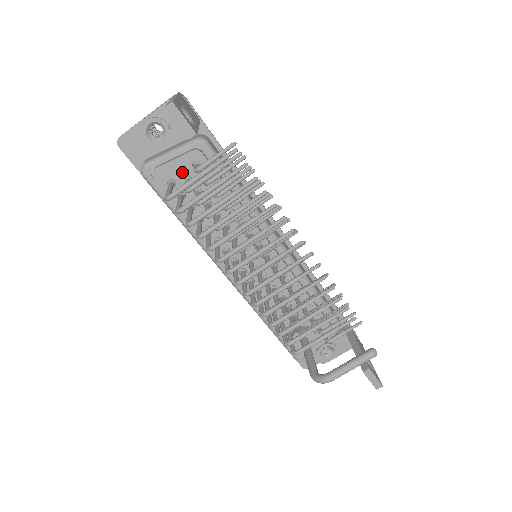
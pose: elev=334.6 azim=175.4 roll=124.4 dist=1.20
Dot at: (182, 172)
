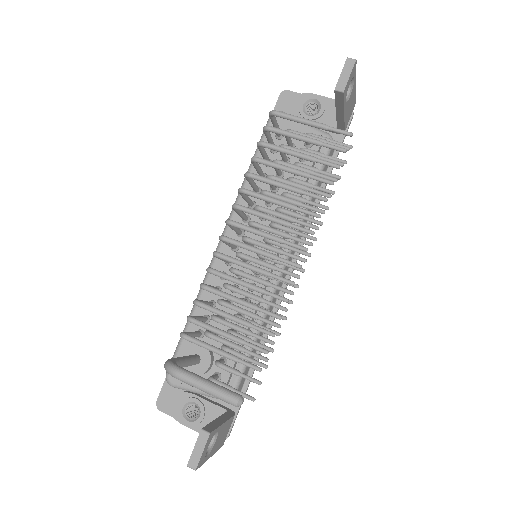
Dot at: occluded
